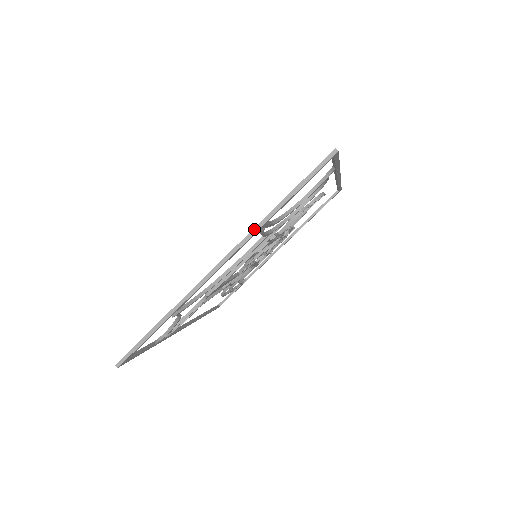
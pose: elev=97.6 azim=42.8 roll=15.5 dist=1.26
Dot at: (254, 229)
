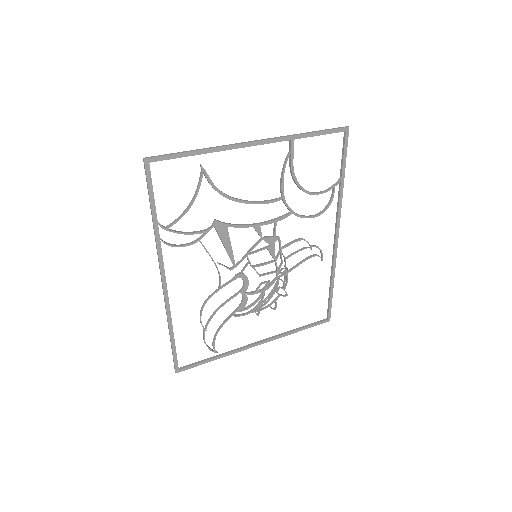
Dot at: (286, 136)
